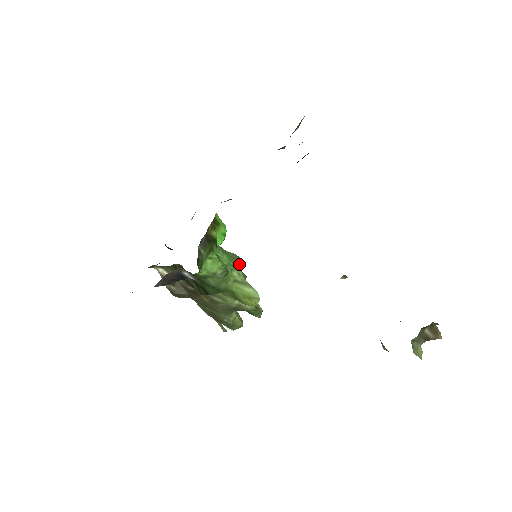
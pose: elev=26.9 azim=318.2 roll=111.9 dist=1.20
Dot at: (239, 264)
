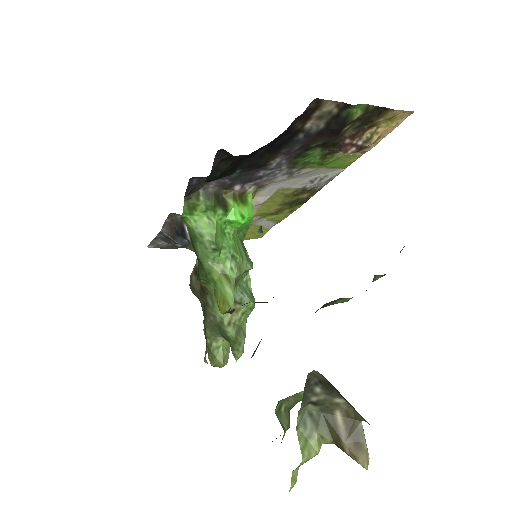
Dot at: (243, 266)
